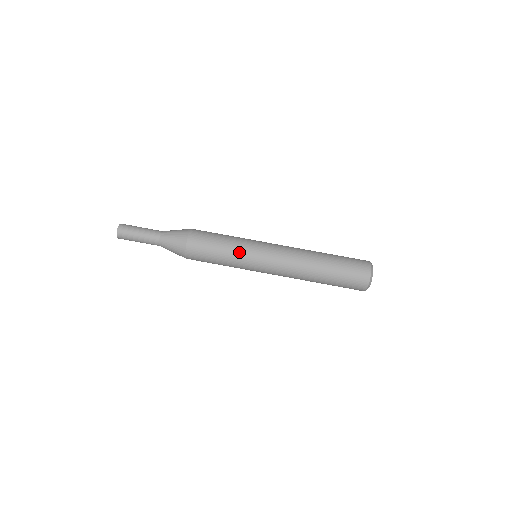
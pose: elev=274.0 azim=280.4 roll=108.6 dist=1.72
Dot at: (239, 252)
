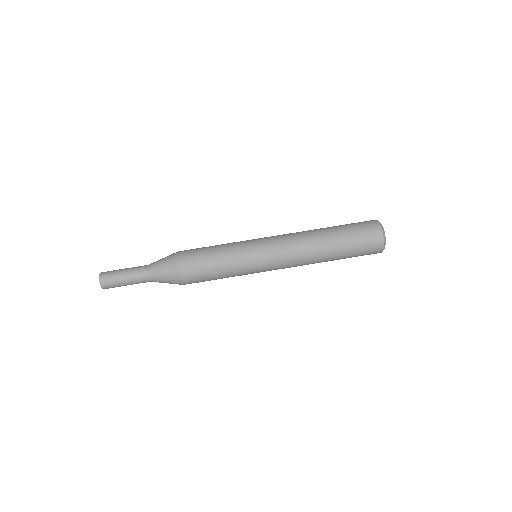
Dot at: (237, 257)
